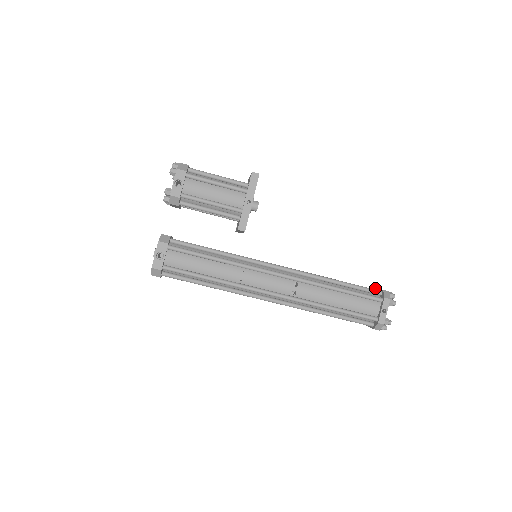
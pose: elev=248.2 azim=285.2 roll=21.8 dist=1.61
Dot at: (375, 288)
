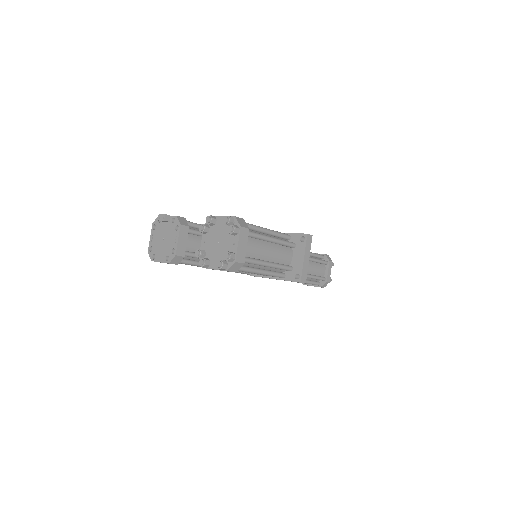
Dot at: (328, 265)
